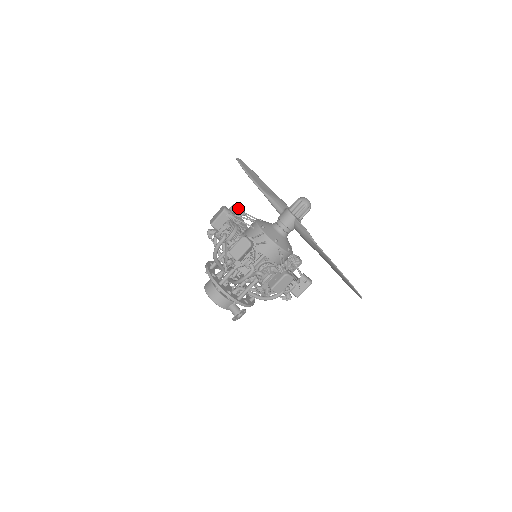
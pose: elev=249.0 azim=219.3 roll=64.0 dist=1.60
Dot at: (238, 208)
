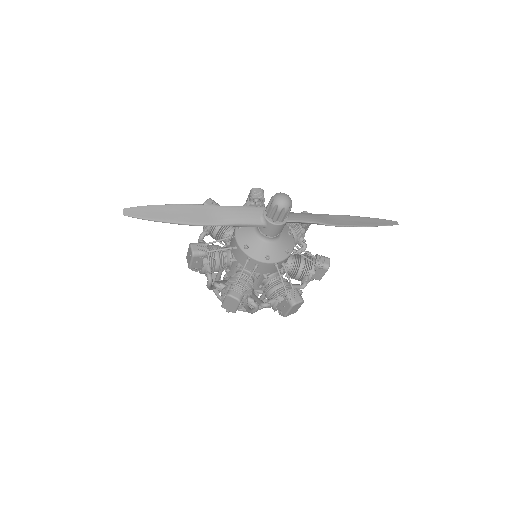
Dot at: (202, 253)
